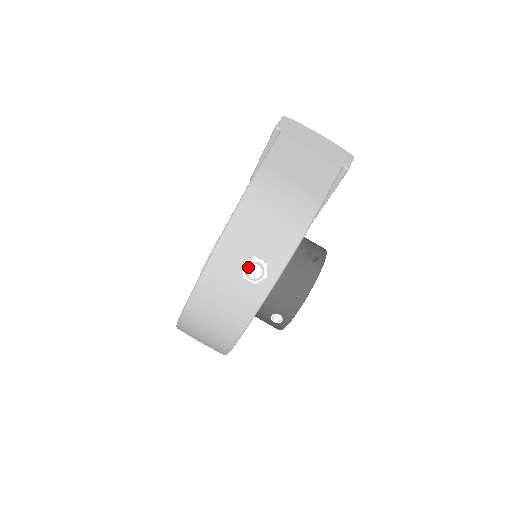
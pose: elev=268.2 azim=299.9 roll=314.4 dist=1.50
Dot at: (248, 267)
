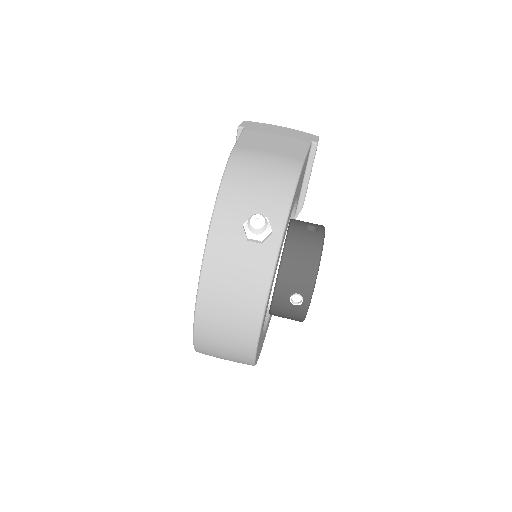
Dot at: (249, 219)
